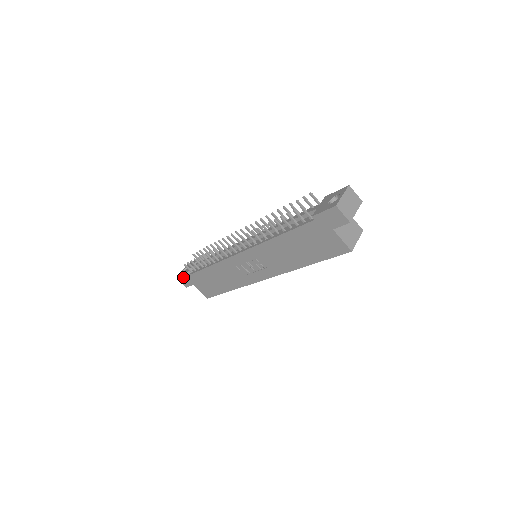
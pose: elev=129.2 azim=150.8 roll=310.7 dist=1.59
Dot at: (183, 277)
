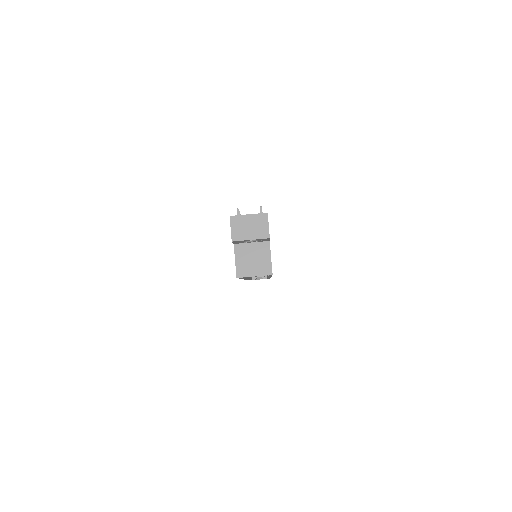
Dot at: occluded
